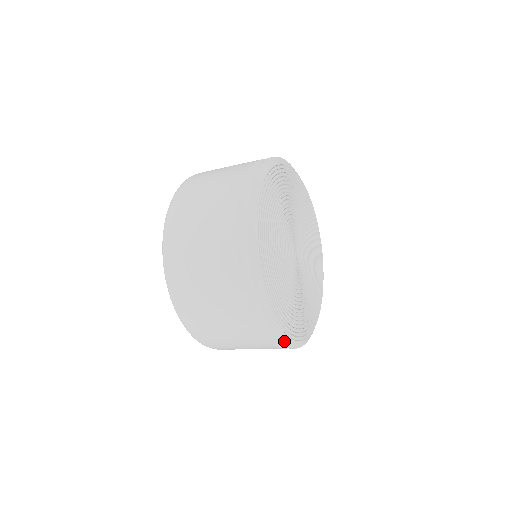
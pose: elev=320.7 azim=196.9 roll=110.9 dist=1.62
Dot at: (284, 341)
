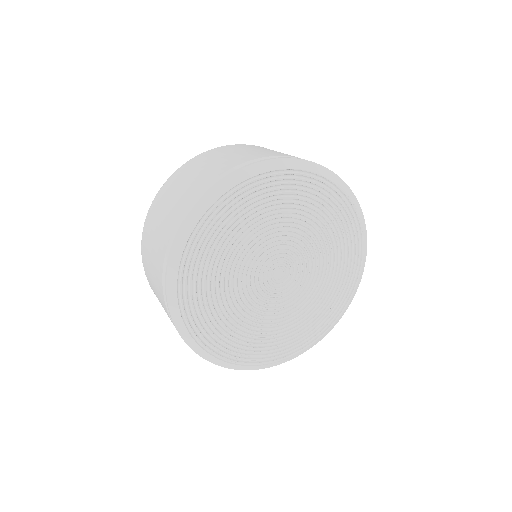
Dot at: (171, 304)
